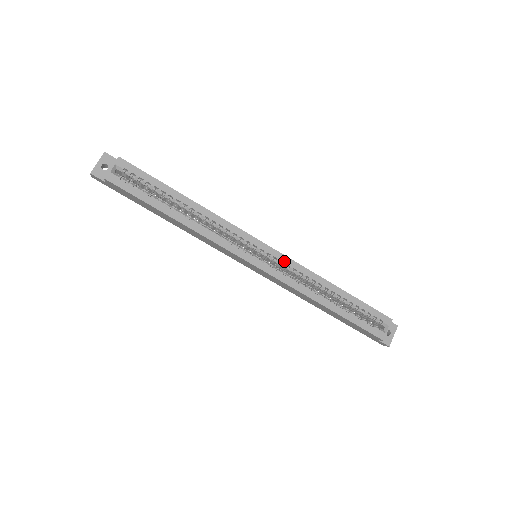
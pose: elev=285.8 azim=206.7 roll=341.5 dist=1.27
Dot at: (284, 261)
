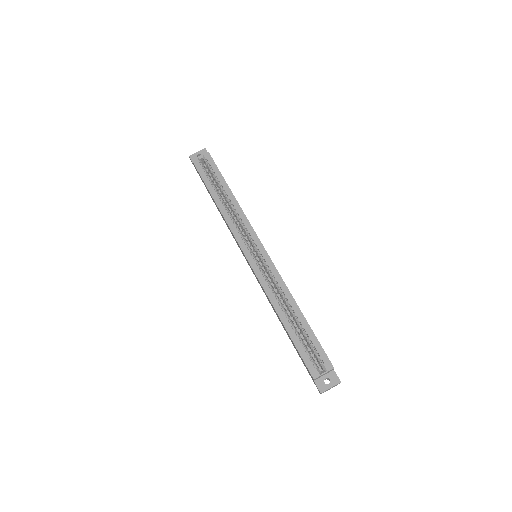
Dot at: (270, 267)
